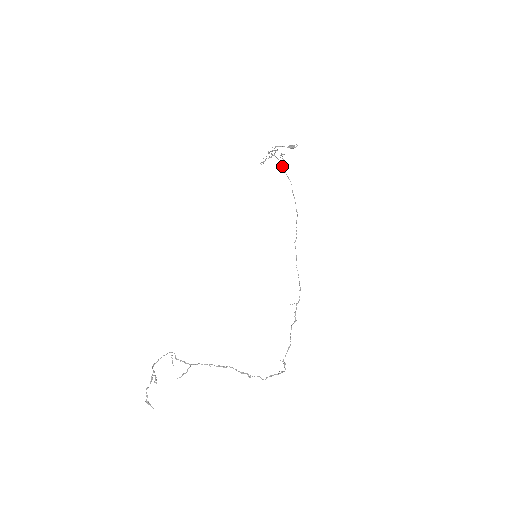
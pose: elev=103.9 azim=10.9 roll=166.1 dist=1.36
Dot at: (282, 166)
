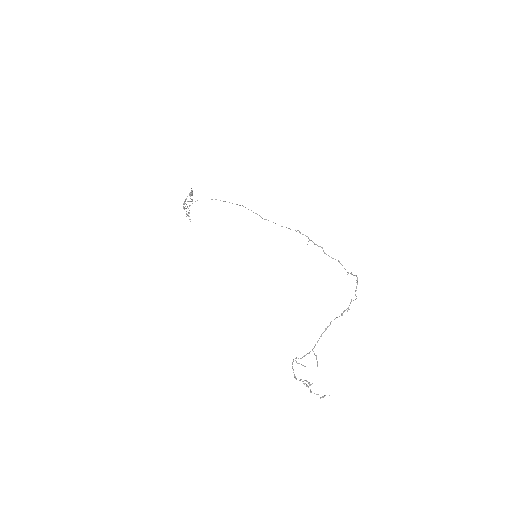
Dot at: occluded
